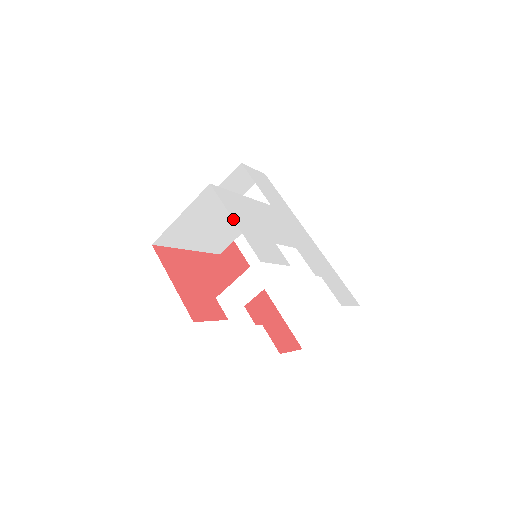
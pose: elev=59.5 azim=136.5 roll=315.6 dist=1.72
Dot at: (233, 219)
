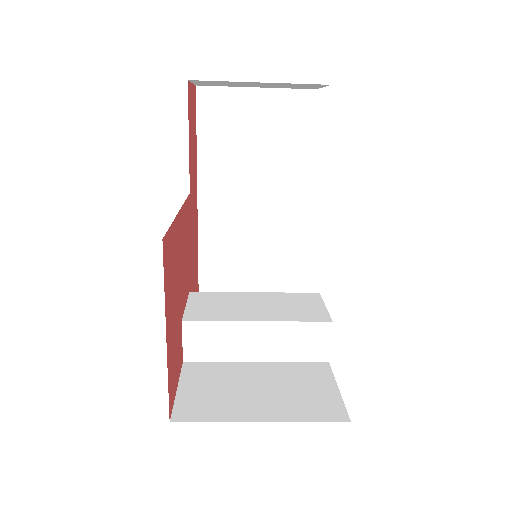
Dot at: occluded
